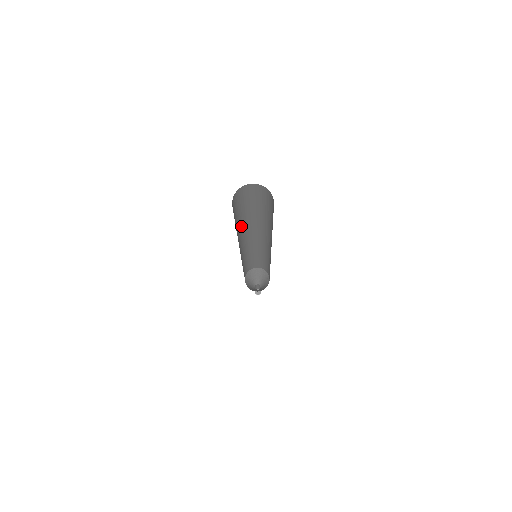
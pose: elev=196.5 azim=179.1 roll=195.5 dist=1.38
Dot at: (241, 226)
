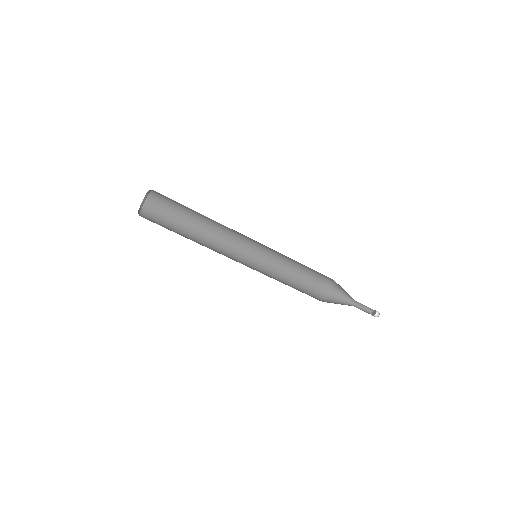
Dot at: (208, 228)
